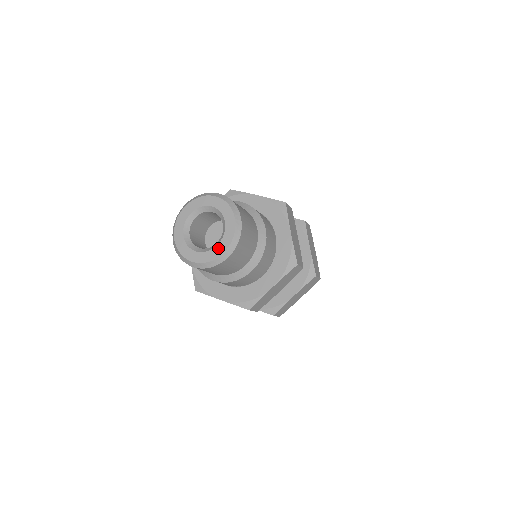
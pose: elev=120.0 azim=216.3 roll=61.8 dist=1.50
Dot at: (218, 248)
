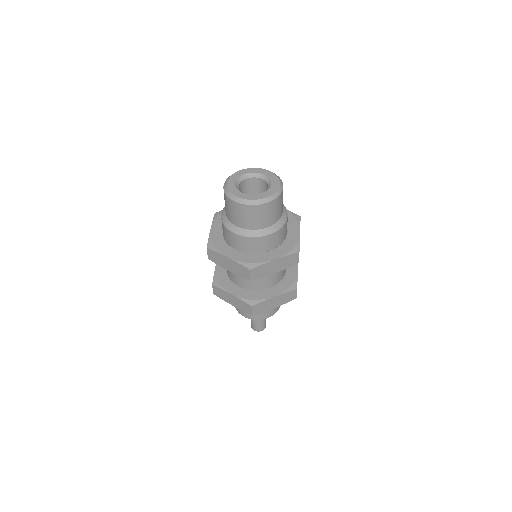
Dot at: (274, 184)
